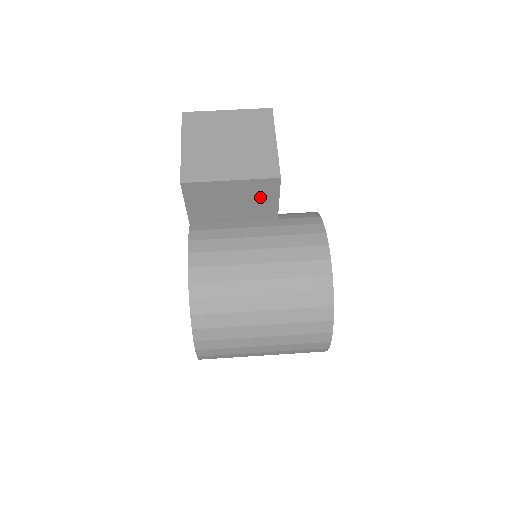
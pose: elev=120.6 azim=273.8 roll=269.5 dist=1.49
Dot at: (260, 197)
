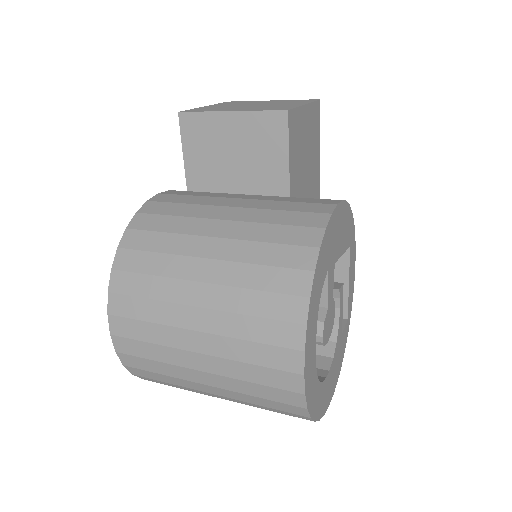
Dot at: (265, 148)
